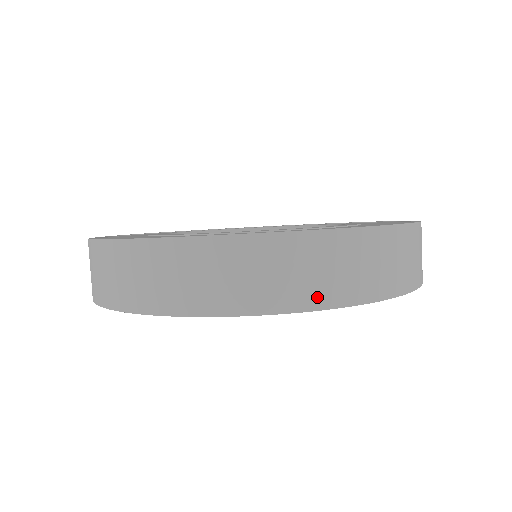
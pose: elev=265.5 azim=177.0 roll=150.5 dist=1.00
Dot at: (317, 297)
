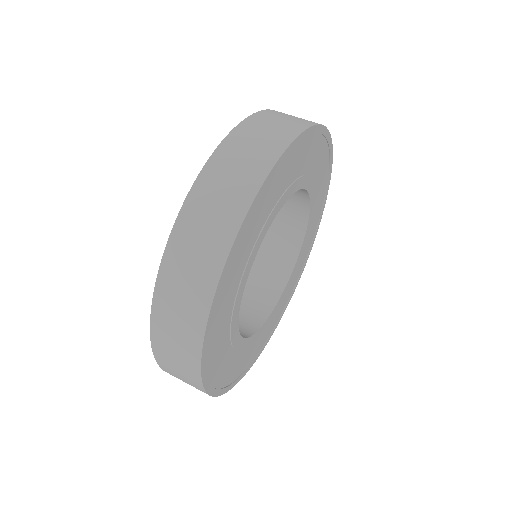
Dot at: (229, 226)
